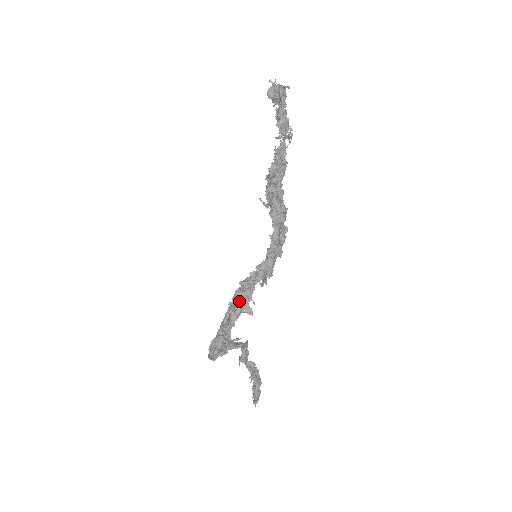
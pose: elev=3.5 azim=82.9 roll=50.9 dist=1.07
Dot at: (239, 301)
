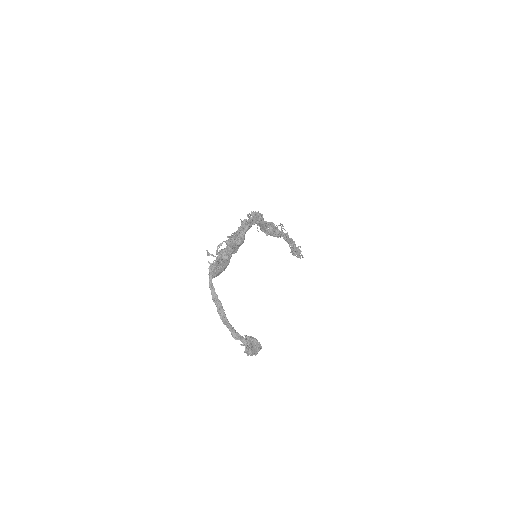
Dot at: occluded
